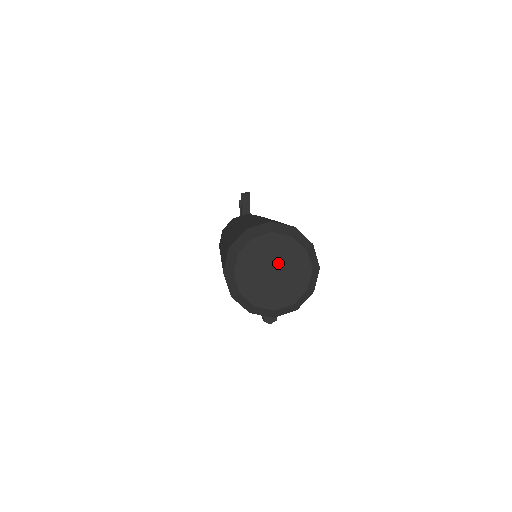
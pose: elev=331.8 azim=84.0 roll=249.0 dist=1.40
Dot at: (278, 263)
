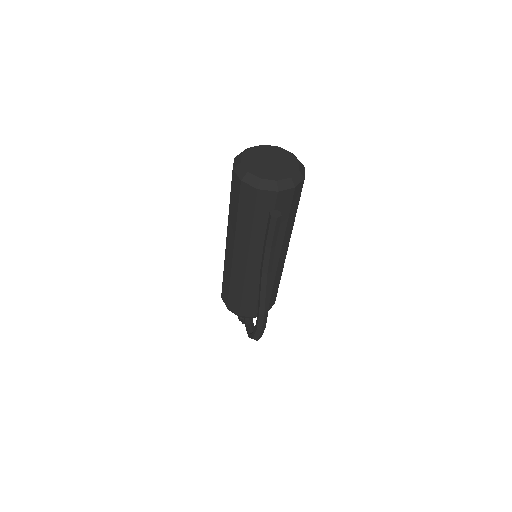
Dot at: (272, 158)
